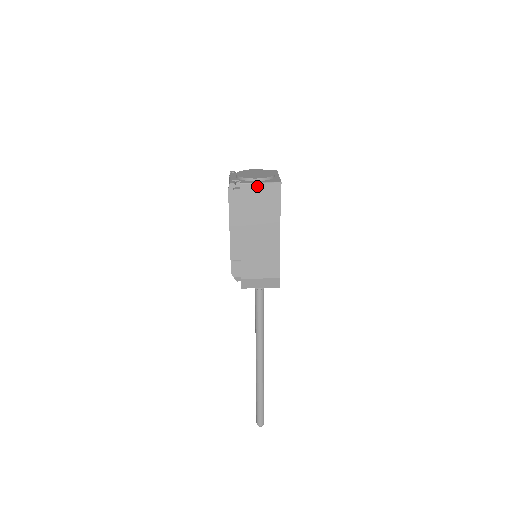
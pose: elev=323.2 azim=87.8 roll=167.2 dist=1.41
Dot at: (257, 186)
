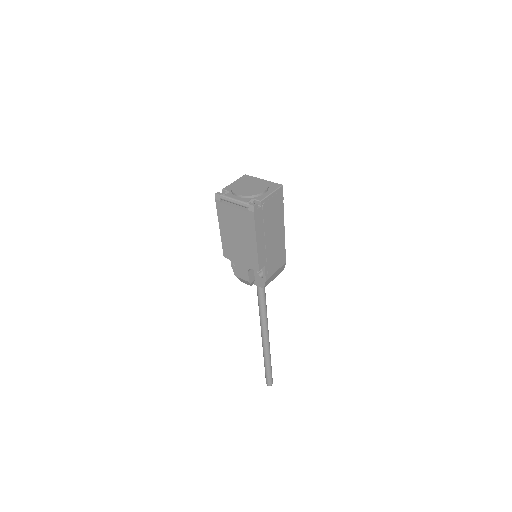
Dot at: (270, 197)
